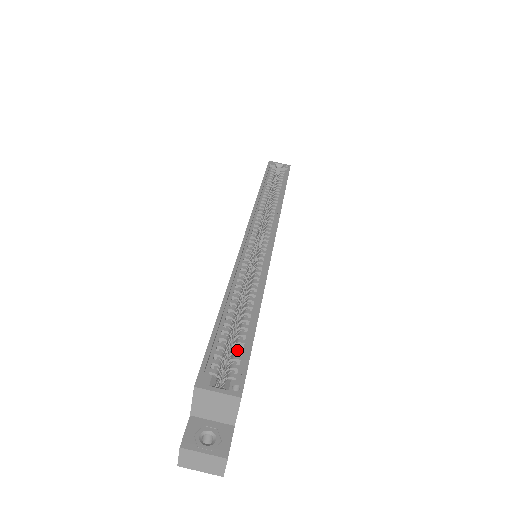
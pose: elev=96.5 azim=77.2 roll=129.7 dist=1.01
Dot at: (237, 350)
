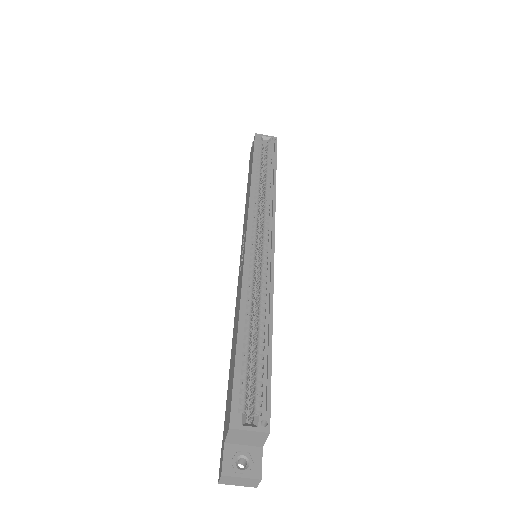
Dot at: (258, 381)
